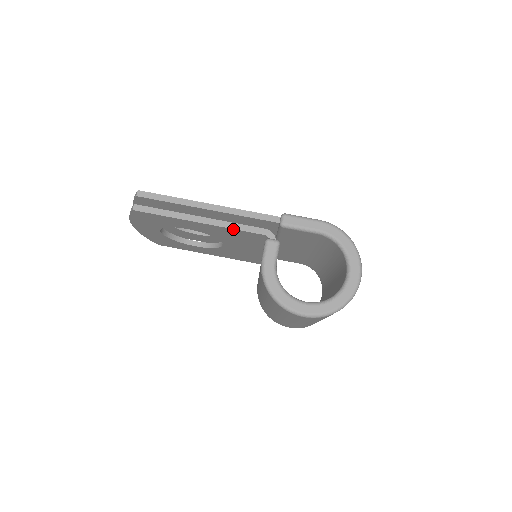
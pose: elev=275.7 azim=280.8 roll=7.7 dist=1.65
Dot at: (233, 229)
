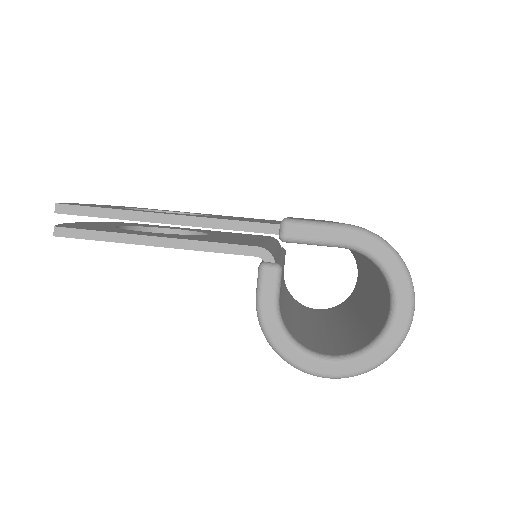
Dot at: (207, 251)
